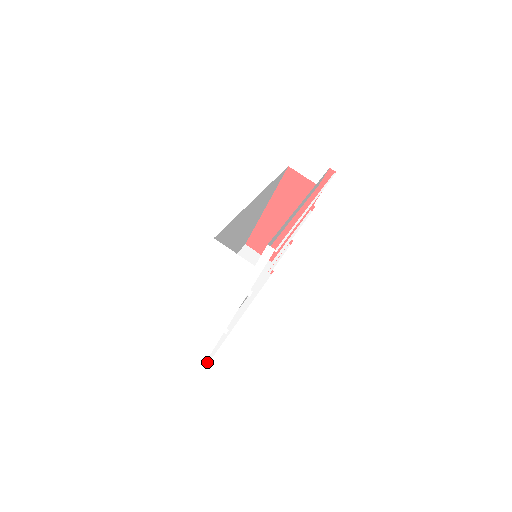
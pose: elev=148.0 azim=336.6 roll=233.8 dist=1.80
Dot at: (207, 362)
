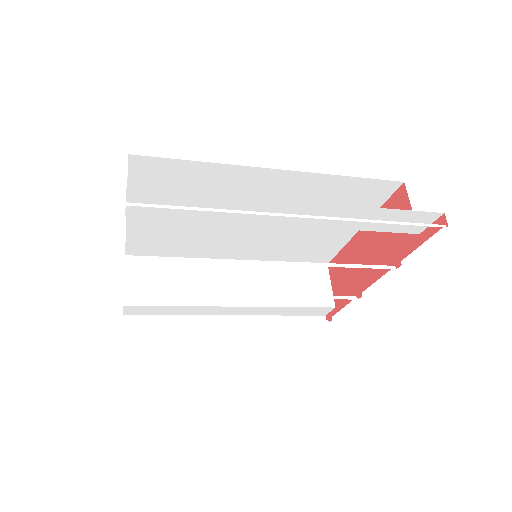
Dot at: occluded
